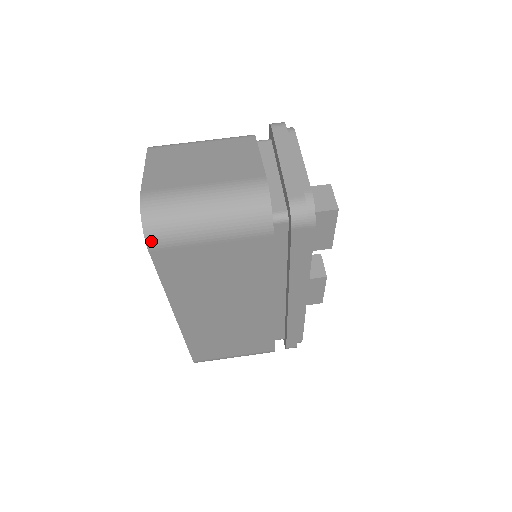
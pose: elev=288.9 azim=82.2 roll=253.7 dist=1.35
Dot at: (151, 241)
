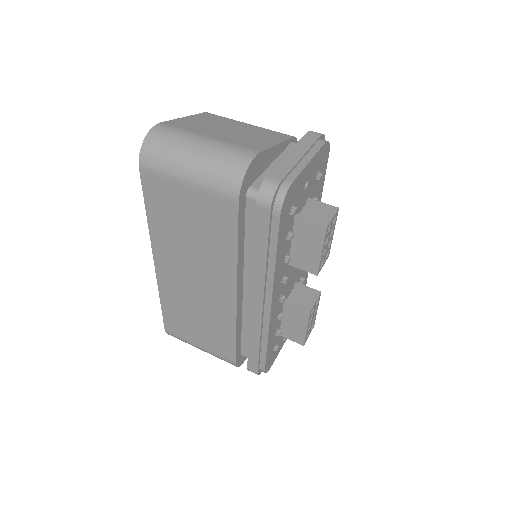
Dot at: (143, 160)
